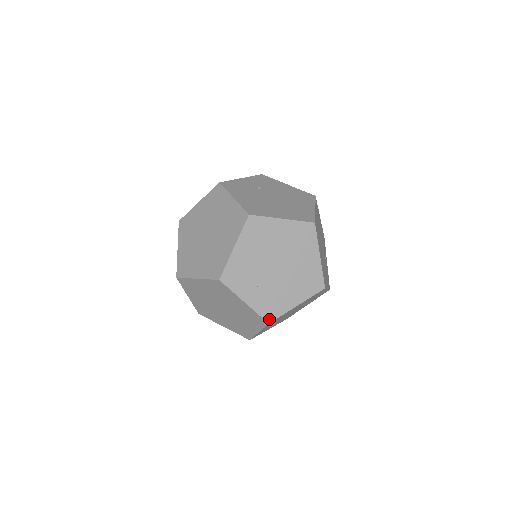
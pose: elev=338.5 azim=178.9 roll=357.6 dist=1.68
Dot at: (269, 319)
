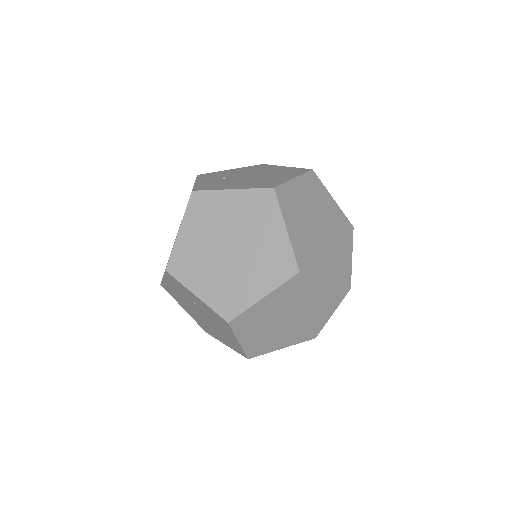
Dot at: (348, 284)
